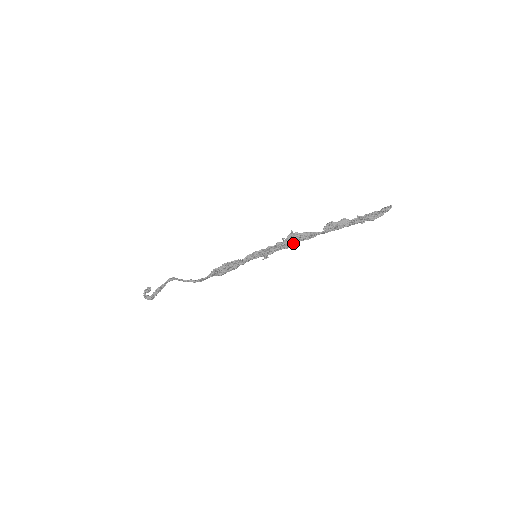
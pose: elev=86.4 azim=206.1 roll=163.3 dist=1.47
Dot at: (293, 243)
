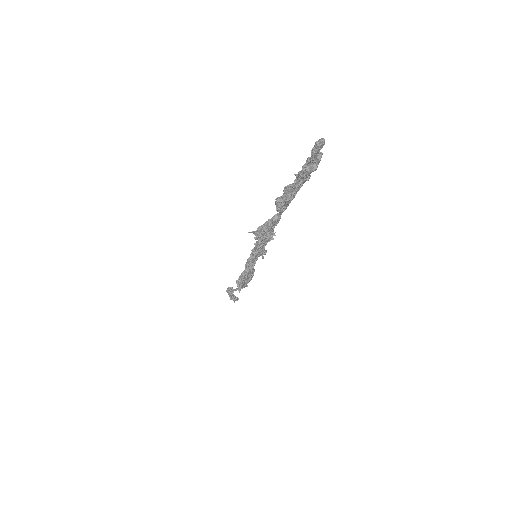
Dot at: (268, 235)
